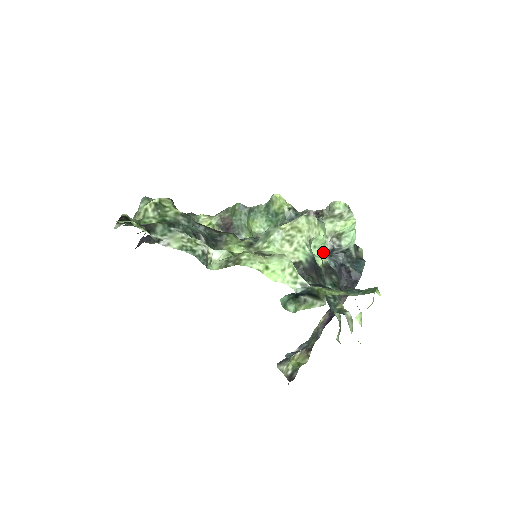
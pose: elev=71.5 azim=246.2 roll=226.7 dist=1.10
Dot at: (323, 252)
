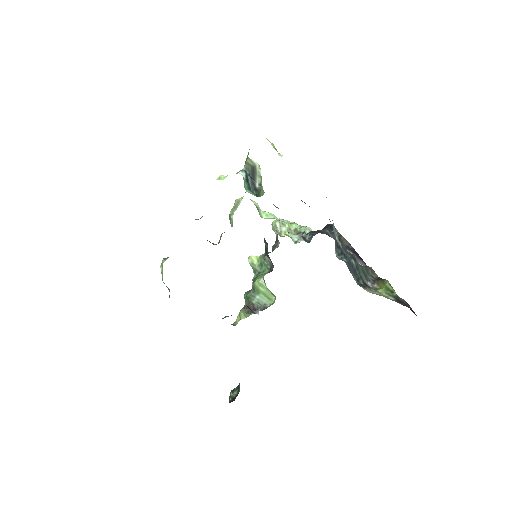
Dot at: occluded
